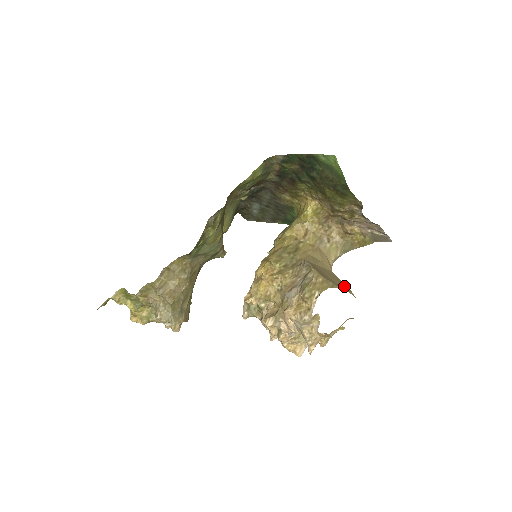
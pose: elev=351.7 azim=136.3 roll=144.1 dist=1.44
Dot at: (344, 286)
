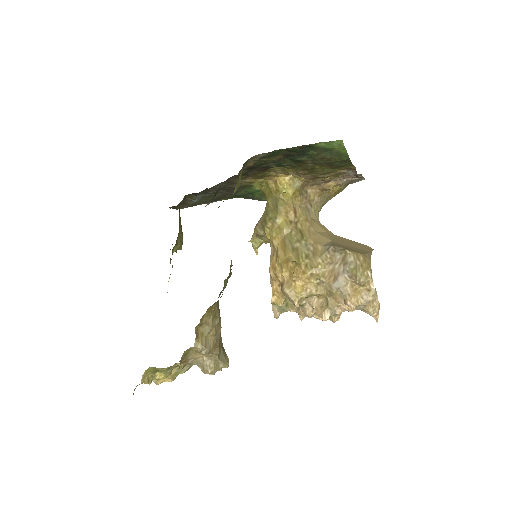
Dot at: (363, 246)
